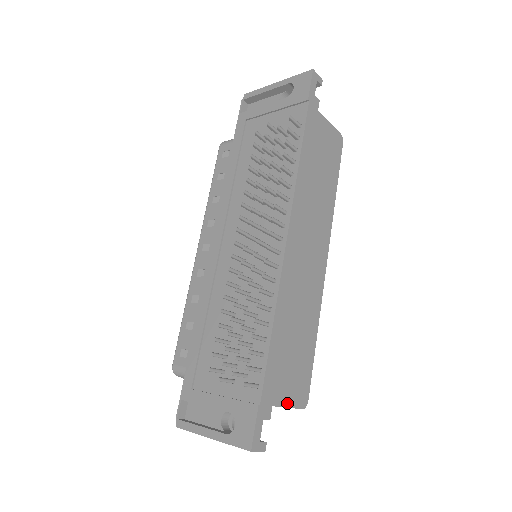
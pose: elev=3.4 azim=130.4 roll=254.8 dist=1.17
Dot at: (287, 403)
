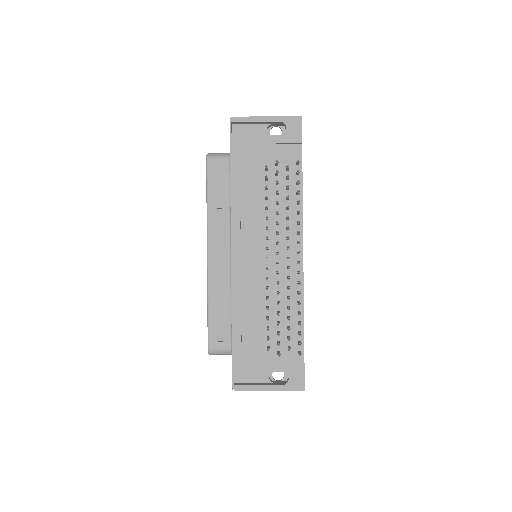
Dot at: occluded
